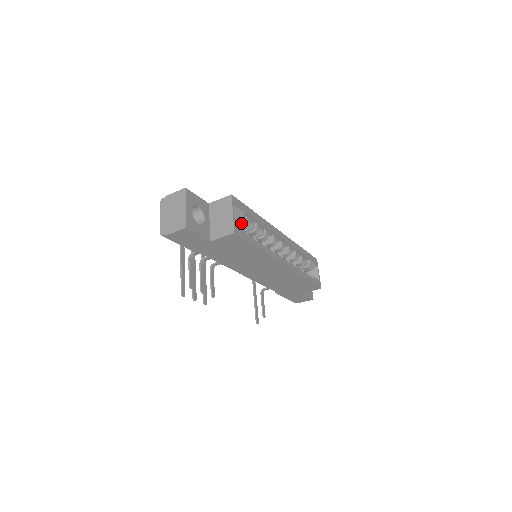
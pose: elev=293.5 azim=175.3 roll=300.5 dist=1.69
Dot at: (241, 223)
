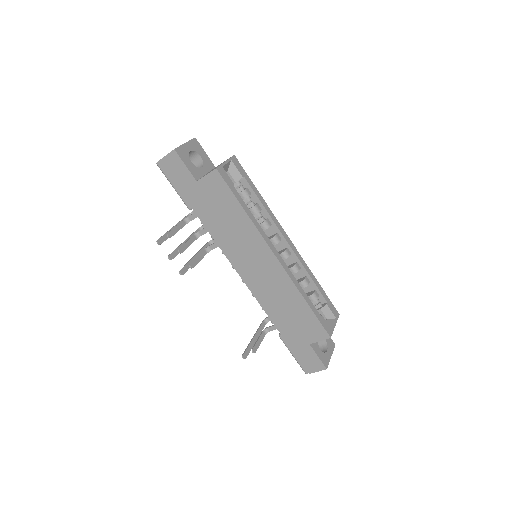
Dot at: (239, 191)
